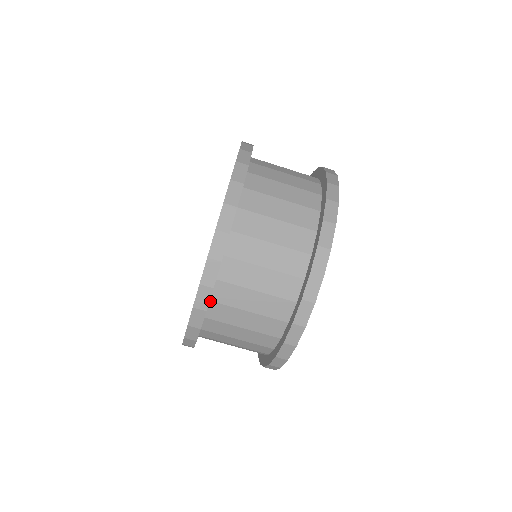
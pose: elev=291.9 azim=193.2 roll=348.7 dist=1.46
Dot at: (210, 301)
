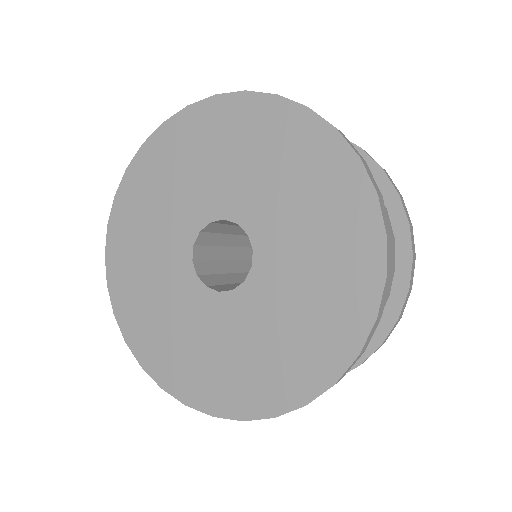
Dot at: occluded
